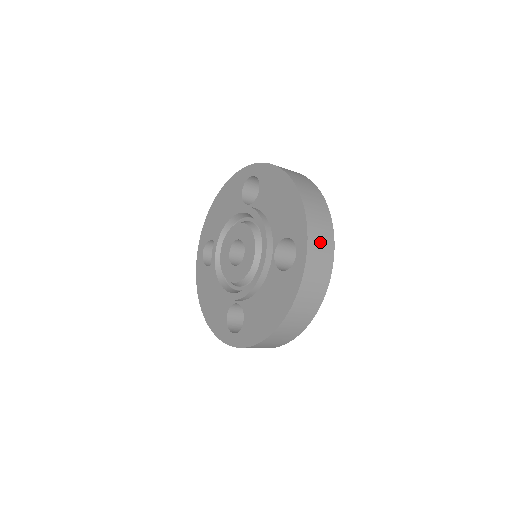
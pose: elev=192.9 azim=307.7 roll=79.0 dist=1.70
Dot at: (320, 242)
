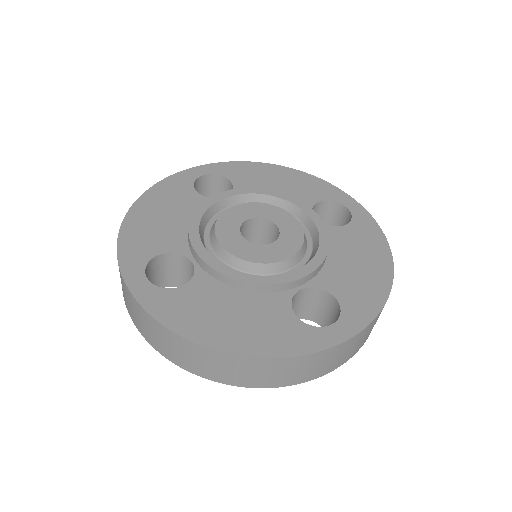
Dot at: occluded
